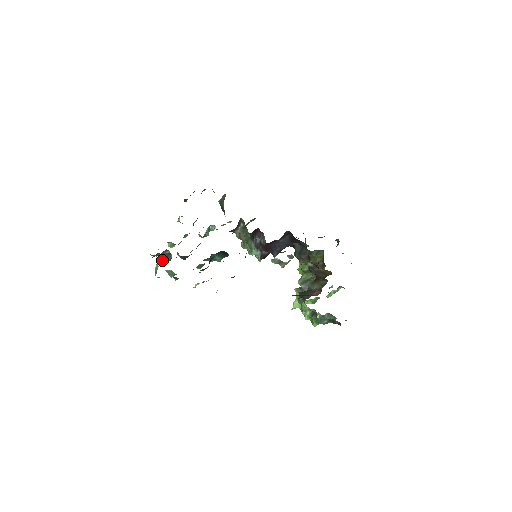
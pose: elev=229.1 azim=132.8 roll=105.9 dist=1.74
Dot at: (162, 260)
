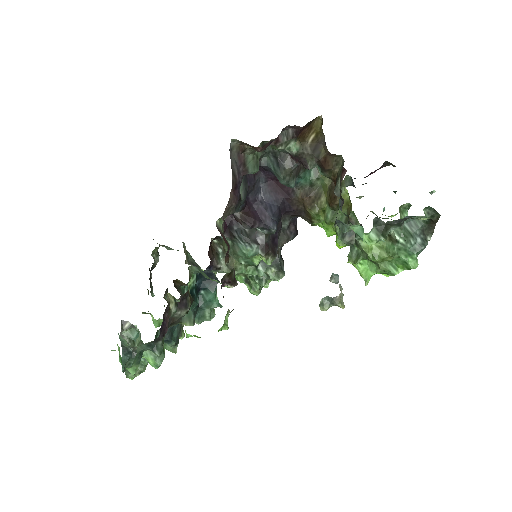
Dot at: (125, 342)
